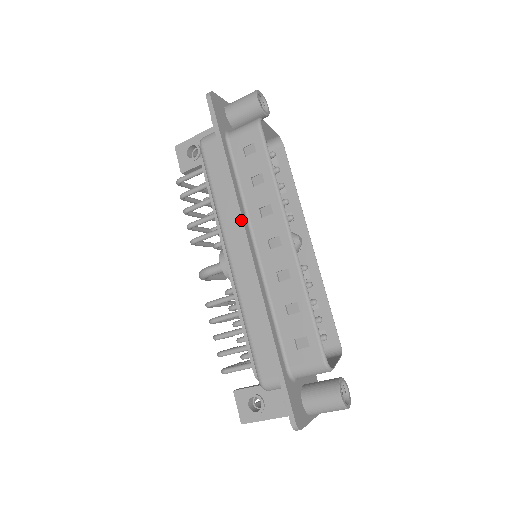
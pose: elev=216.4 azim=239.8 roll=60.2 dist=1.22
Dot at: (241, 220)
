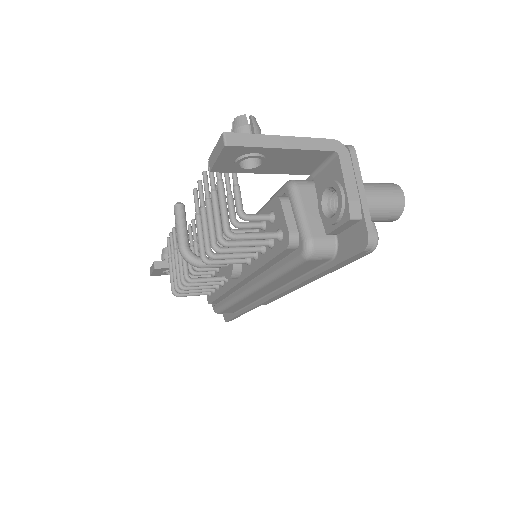
Dot at: occluded
